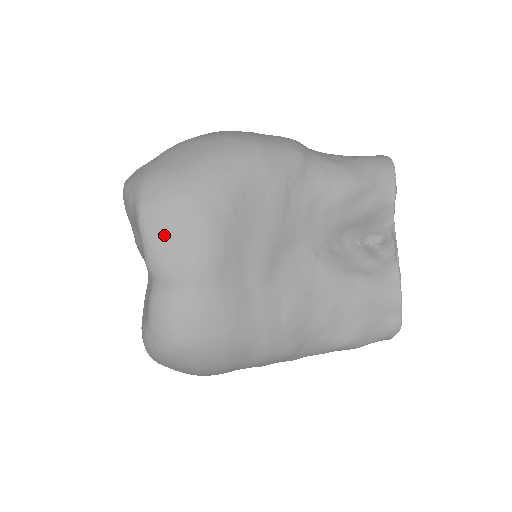
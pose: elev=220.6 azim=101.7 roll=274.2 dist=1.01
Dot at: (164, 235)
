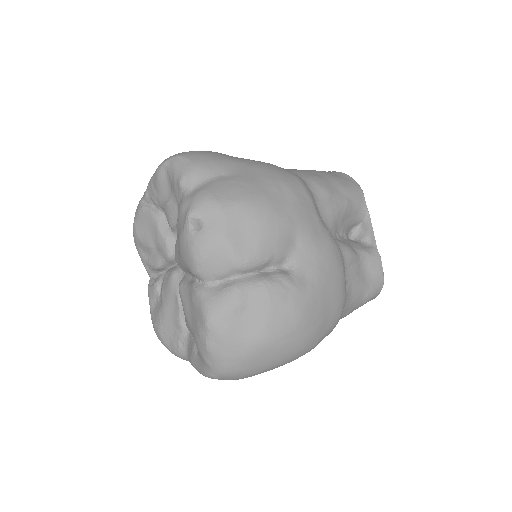
Dot at: occluded
